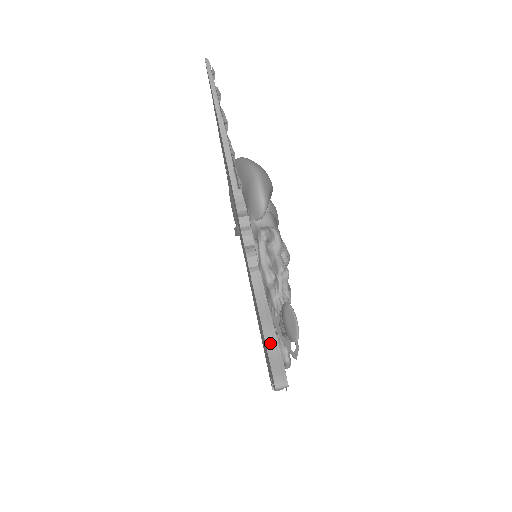
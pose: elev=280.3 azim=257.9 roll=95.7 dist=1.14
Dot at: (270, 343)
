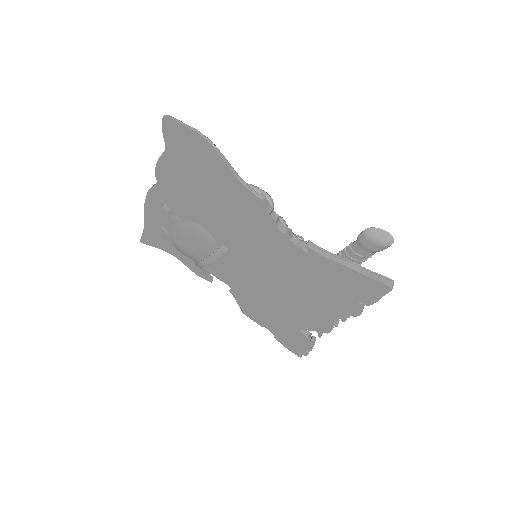
Dot at: (361, 271)
